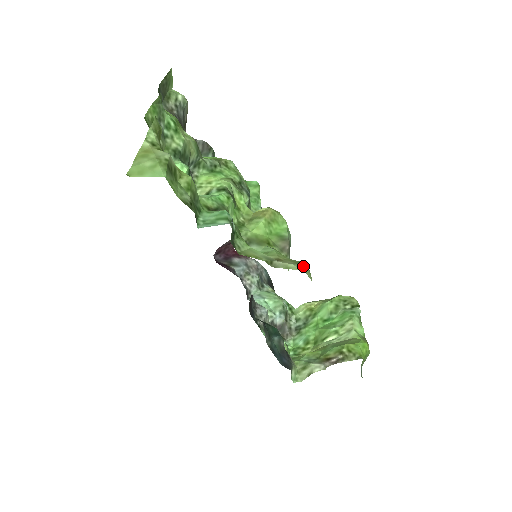
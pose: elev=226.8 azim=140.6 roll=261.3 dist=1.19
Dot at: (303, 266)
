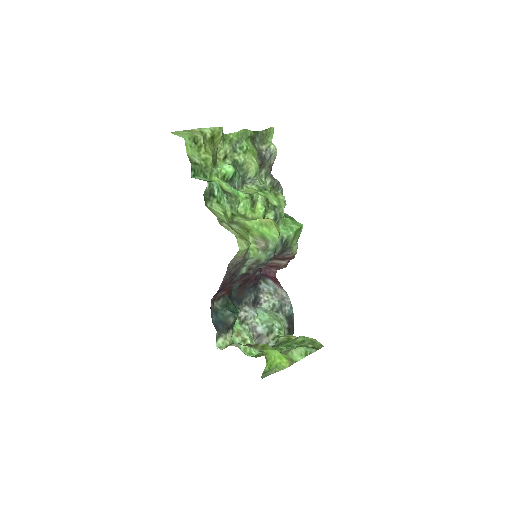
Dot at: (242, 238)
